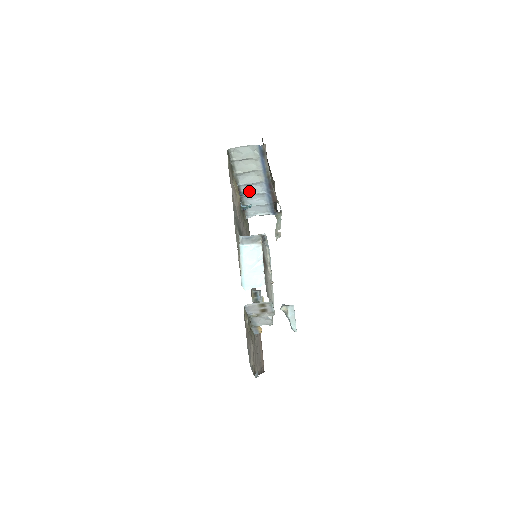
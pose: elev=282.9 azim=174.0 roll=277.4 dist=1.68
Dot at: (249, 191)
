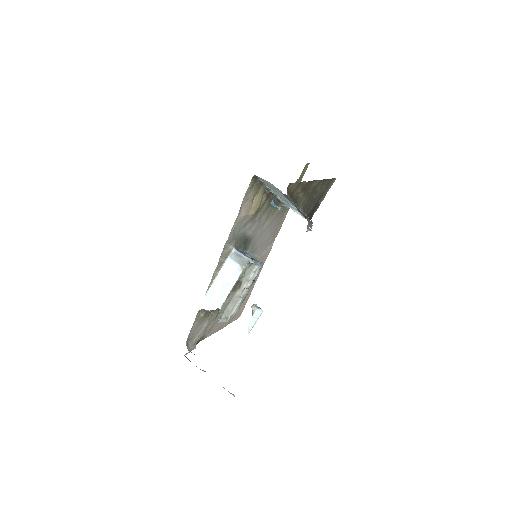
Dot at: occluded
